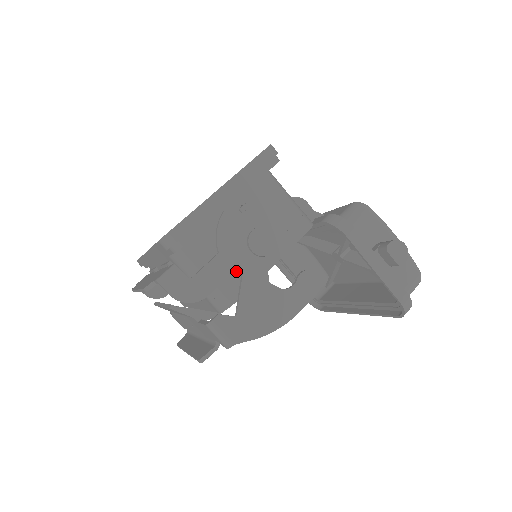
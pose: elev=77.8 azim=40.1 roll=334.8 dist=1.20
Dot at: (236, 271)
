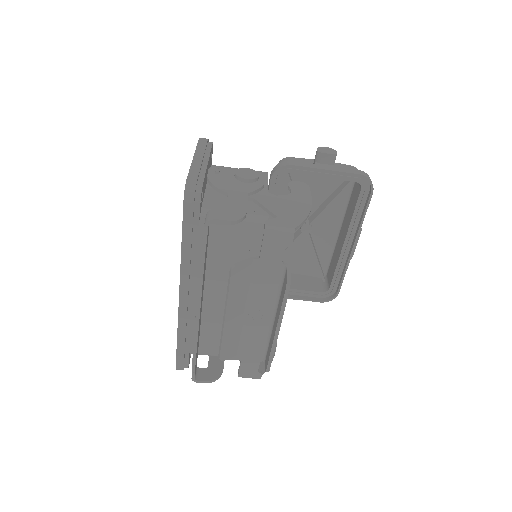
Dot at: (249, 205)
